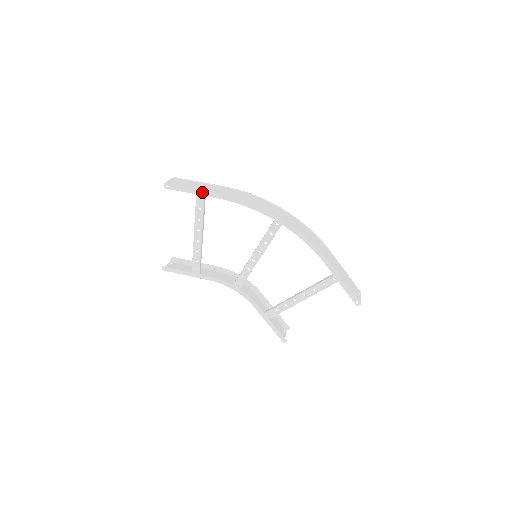
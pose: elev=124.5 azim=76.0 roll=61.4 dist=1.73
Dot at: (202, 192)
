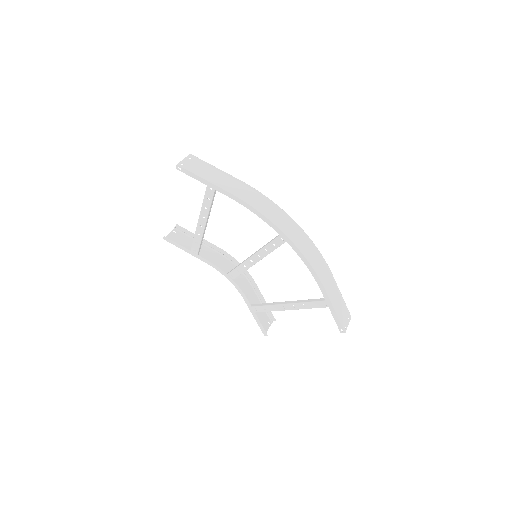
Dot at: (213, 185)
